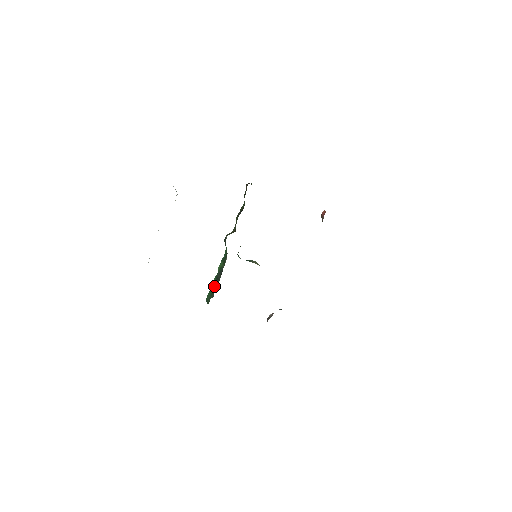
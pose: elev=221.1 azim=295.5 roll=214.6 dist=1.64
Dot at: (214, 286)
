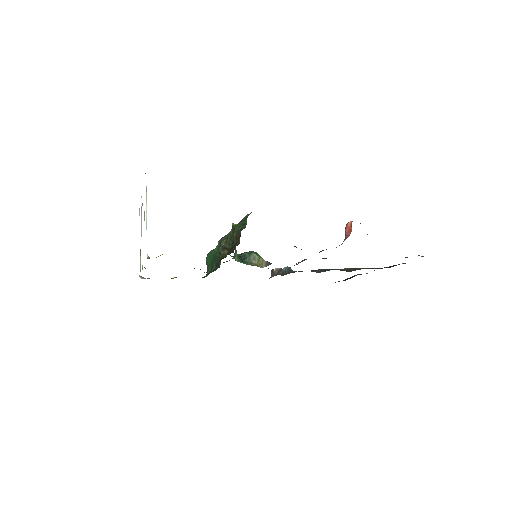
Dot at: (212, 261)
